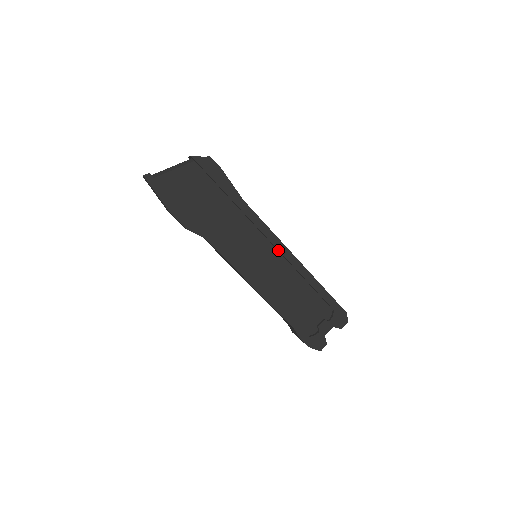
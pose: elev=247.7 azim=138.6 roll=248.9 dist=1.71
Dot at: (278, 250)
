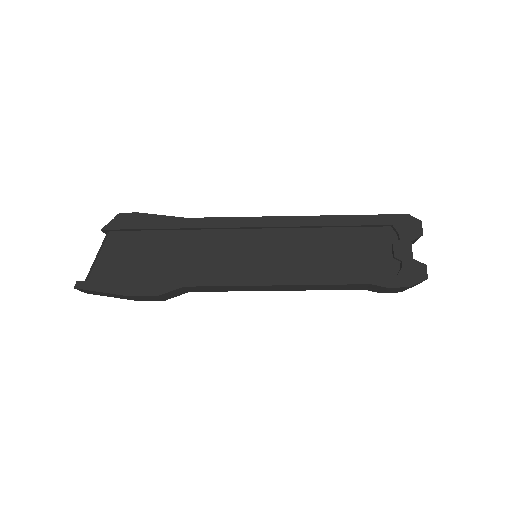
Dot at: (267, 227)
